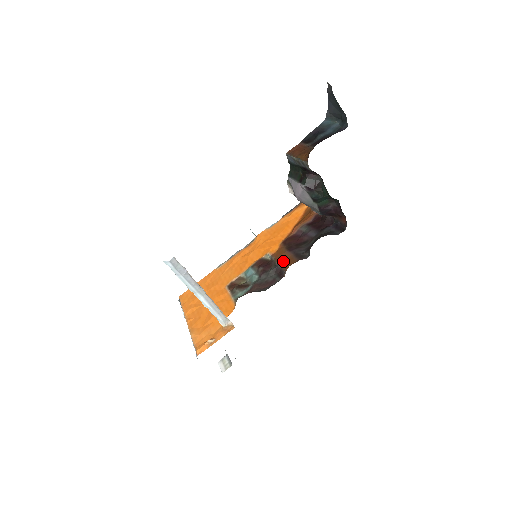
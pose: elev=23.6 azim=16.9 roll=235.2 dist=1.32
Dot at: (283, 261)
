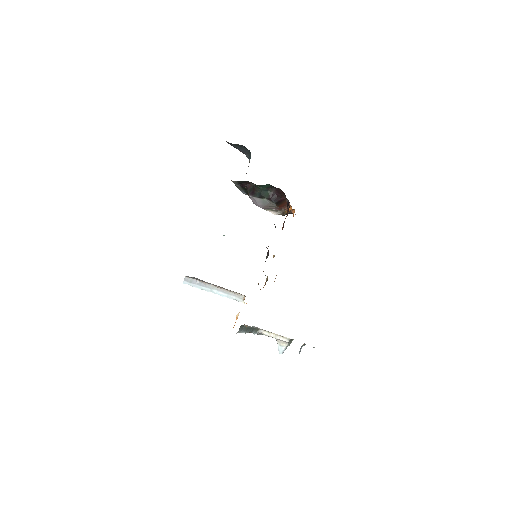
Dot at: occluded
